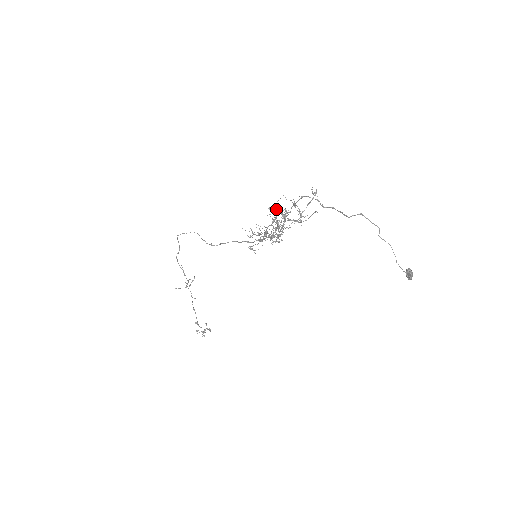
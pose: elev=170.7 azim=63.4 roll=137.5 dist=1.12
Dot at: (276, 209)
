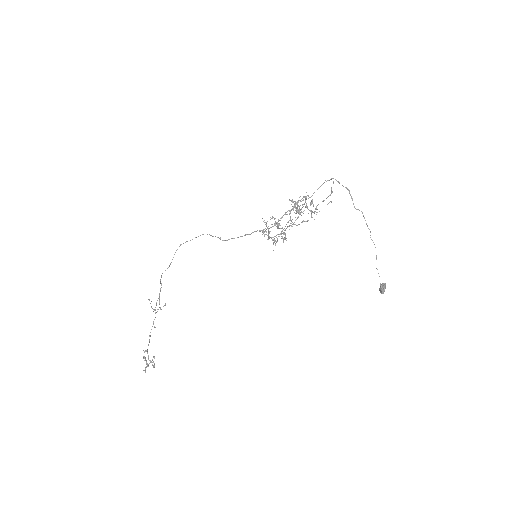
Dot at: occluded
